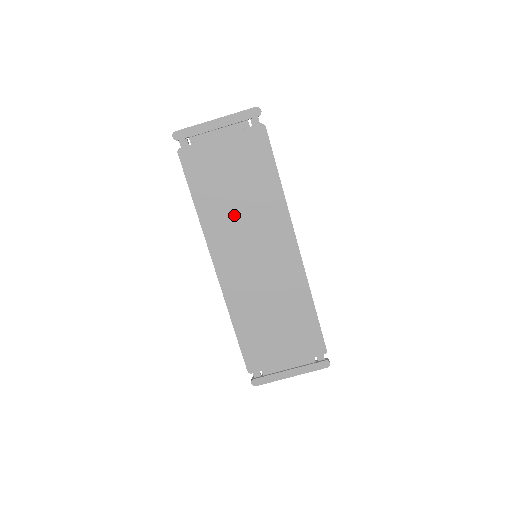
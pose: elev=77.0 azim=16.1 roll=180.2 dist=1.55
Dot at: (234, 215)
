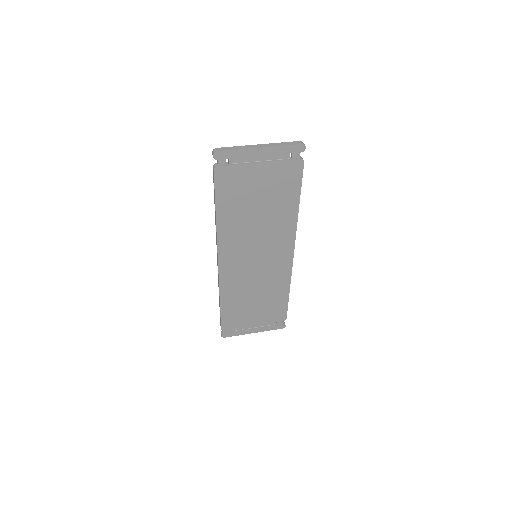
Dot at: (249, 227)
